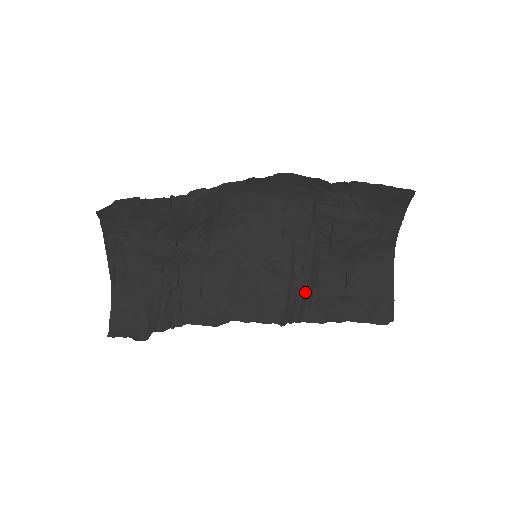
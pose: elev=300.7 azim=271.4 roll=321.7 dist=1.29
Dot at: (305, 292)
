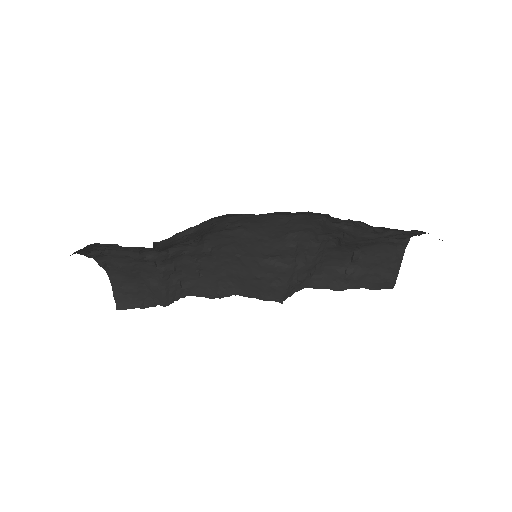
Dot at: (307, 273)
